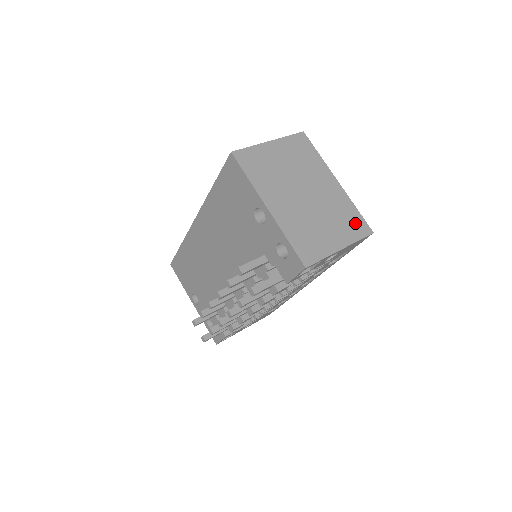
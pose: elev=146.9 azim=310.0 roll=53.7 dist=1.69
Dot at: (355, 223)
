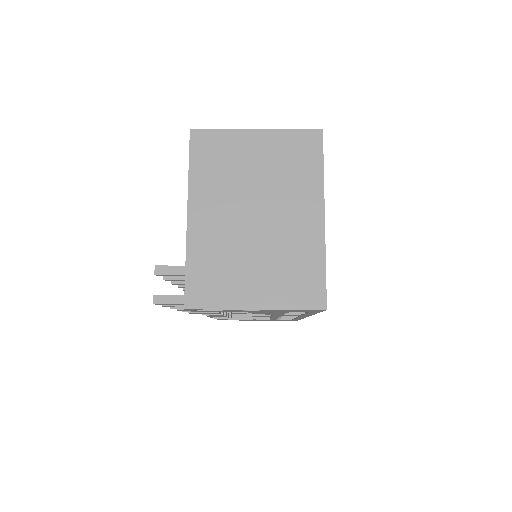
Dot at: (306, 284)
